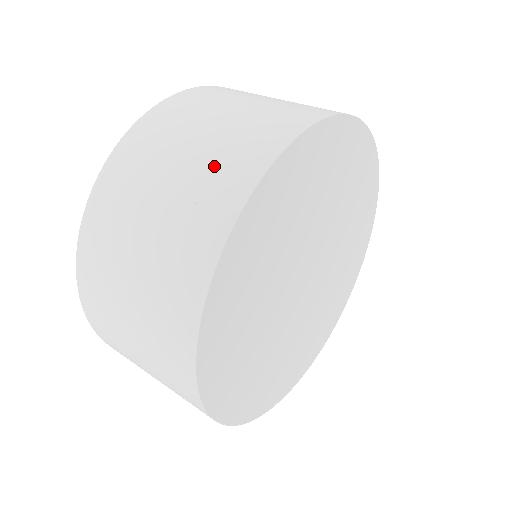
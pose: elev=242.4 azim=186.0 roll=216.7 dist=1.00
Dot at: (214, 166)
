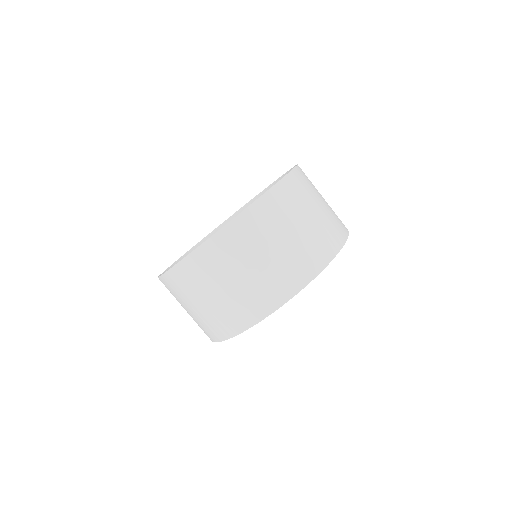
Dot at: (268, 282)
